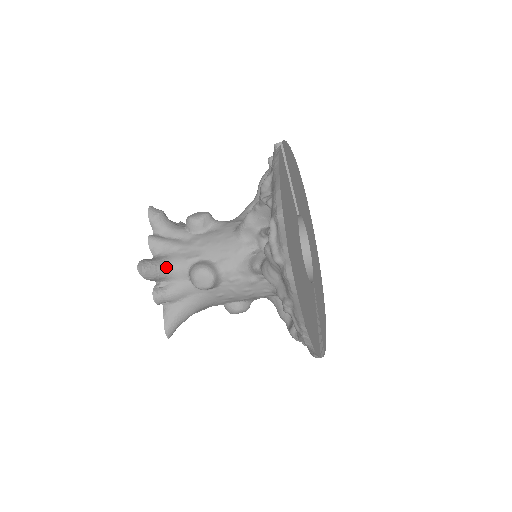
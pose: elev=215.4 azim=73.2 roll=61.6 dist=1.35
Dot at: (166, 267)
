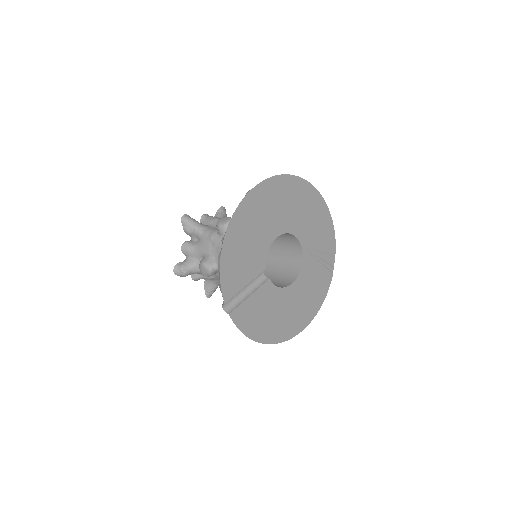
Dot at: (218, 285)
